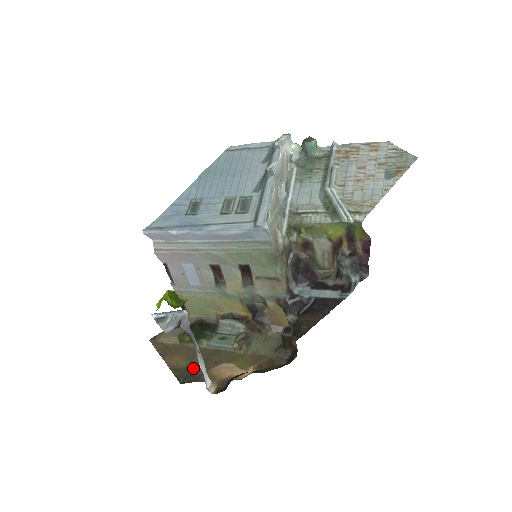
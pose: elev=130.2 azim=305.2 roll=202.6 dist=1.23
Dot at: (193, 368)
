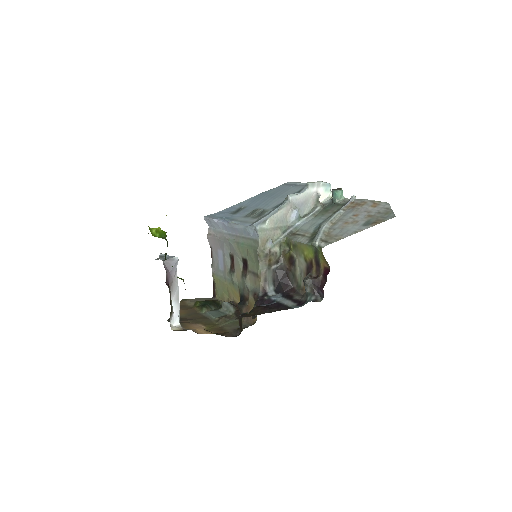
Dot at: (183, 319)
